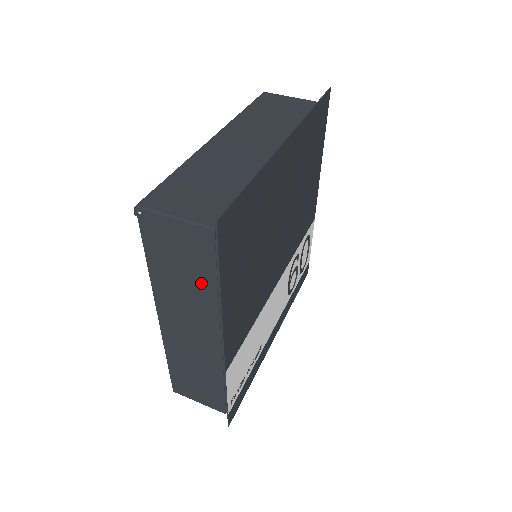
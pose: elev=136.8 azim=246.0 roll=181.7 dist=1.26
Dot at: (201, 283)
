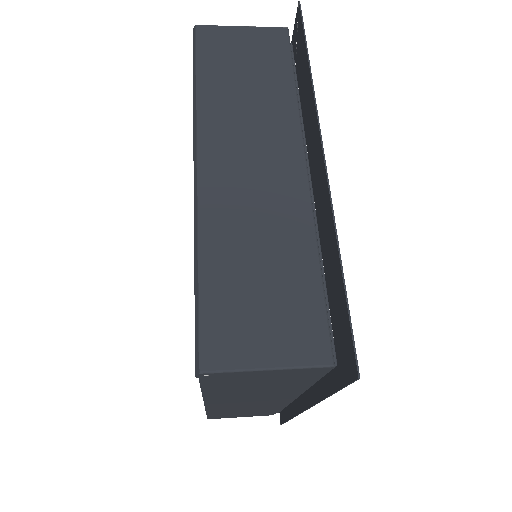
Dot at: (285, 386)
